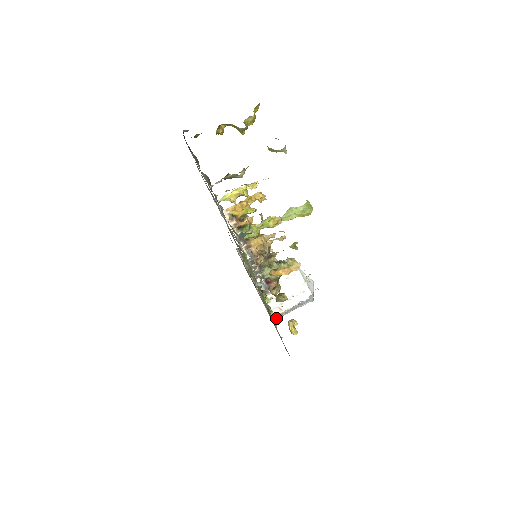
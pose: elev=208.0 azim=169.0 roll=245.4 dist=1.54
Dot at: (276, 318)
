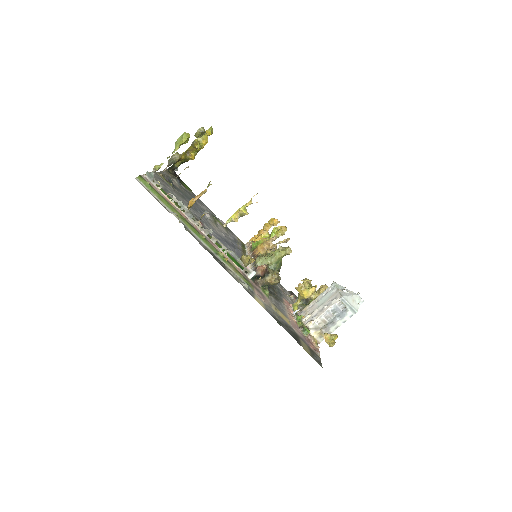
Dot at: (304, 327)
